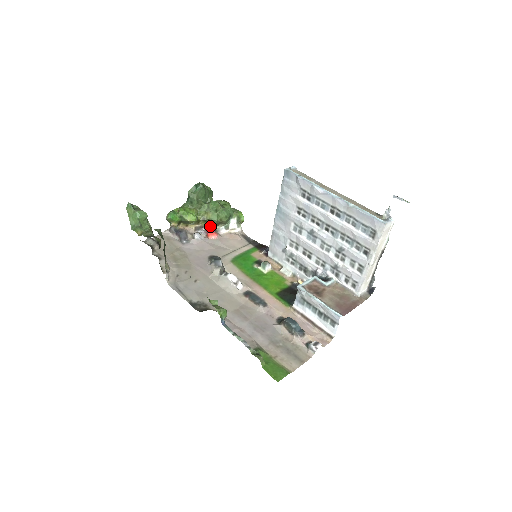
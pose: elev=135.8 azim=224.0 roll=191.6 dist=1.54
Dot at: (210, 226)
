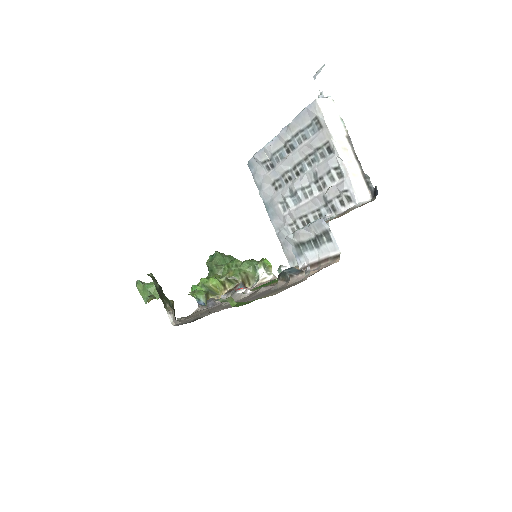
Dot at: (238, 285)
